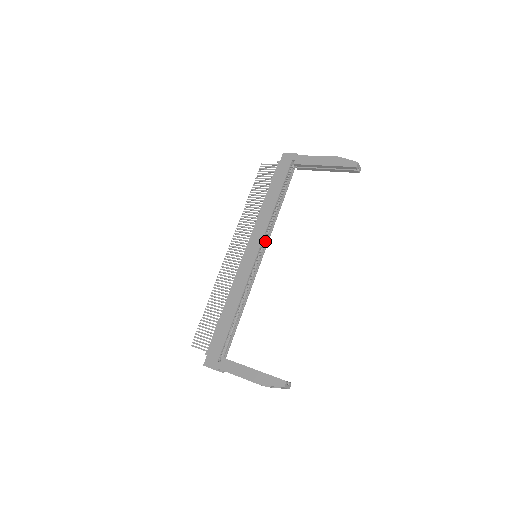
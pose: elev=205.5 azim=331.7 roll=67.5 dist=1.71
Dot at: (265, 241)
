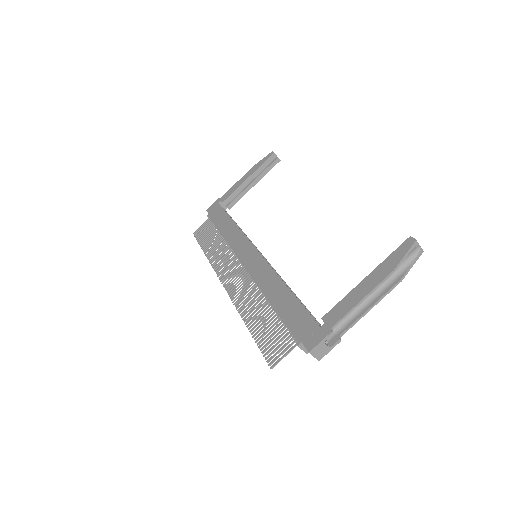
Dot at: occluded
